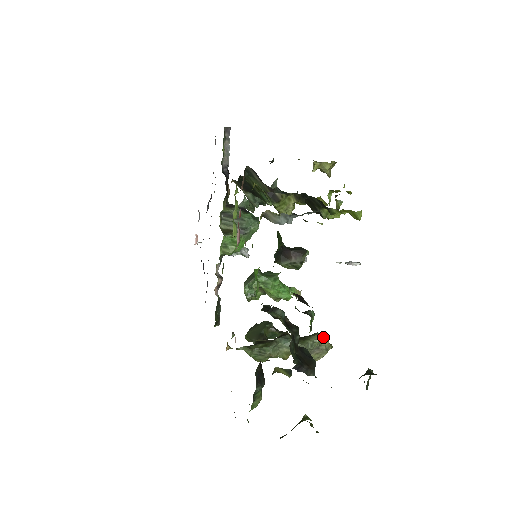
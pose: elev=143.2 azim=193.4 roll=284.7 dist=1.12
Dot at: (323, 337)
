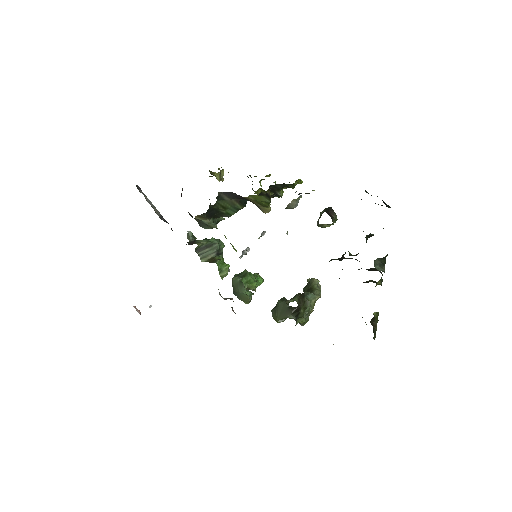
Dot at: occluded
